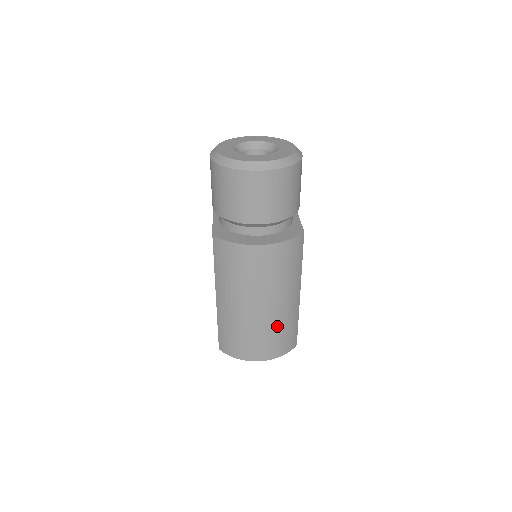
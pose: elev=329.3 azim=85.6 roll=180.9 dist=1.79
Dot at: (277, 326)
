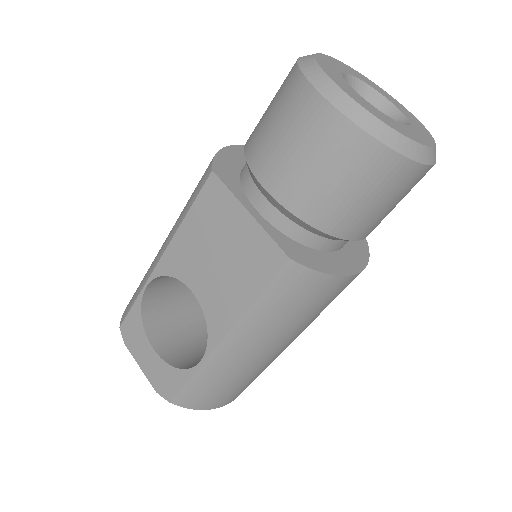
Dot at: occluded
